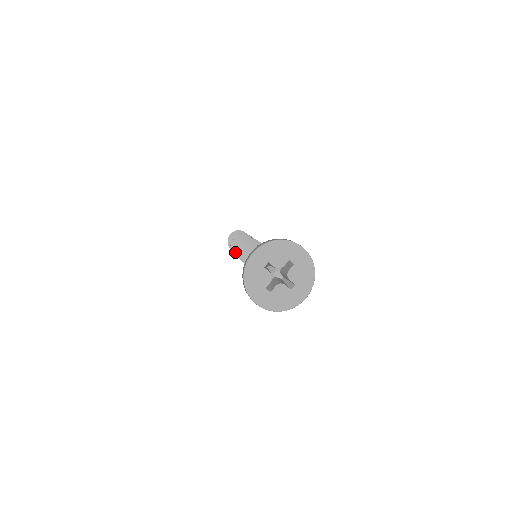
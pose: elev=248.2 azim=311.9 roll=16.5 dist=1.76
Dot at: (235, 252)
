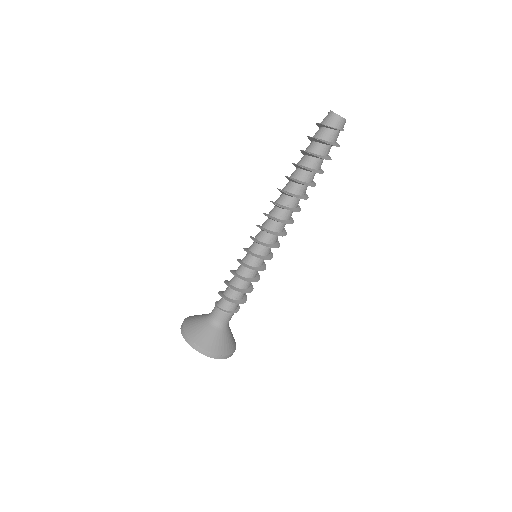
Dot at: occluded
